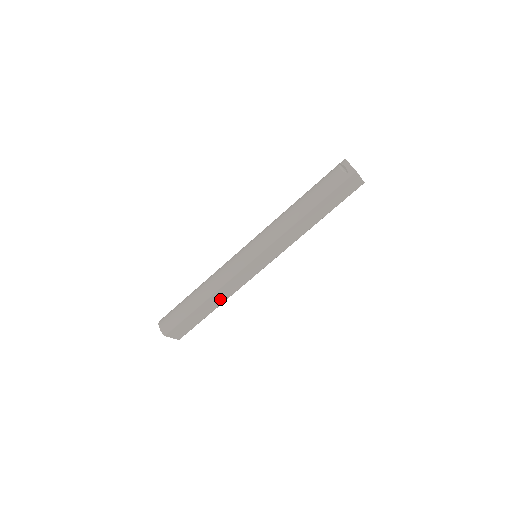
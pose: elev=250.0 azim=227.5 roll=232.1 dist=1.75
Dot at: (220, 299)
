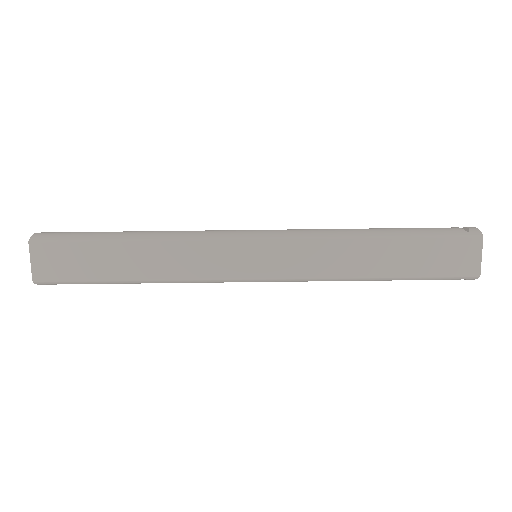
Dot at: (153, 266)
